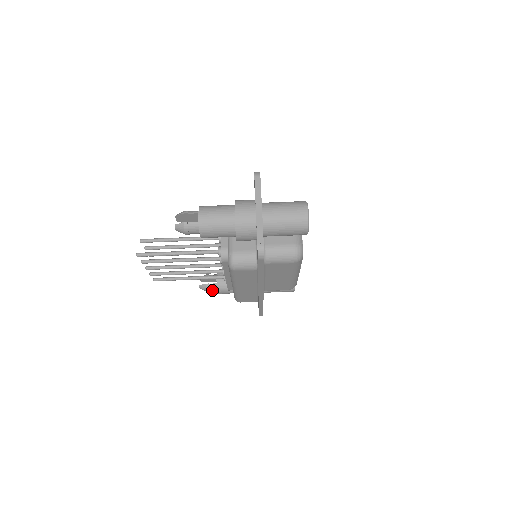
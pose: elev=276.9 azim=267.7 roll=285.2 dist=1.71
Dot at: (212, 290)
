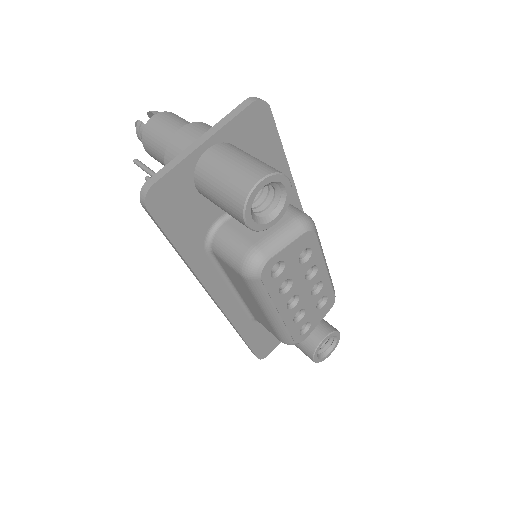
Dot at: occluded
